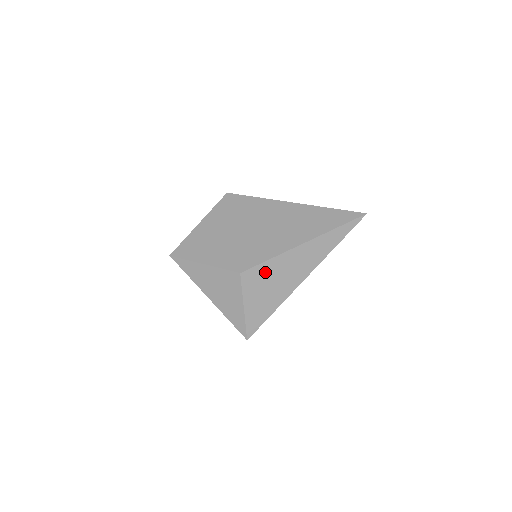
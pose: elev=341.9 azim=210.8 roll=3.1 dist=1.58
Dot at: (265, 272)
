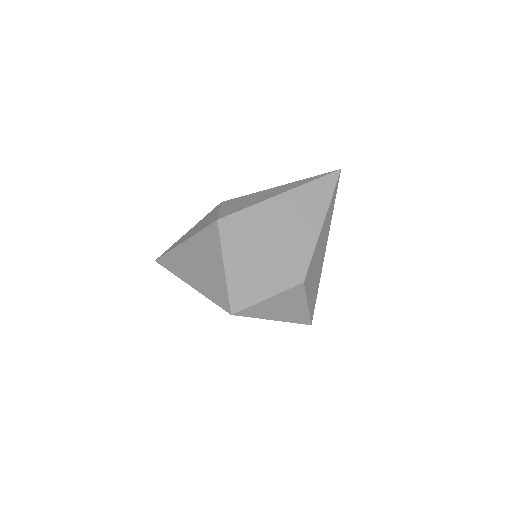
Dot at: (312, 267)
